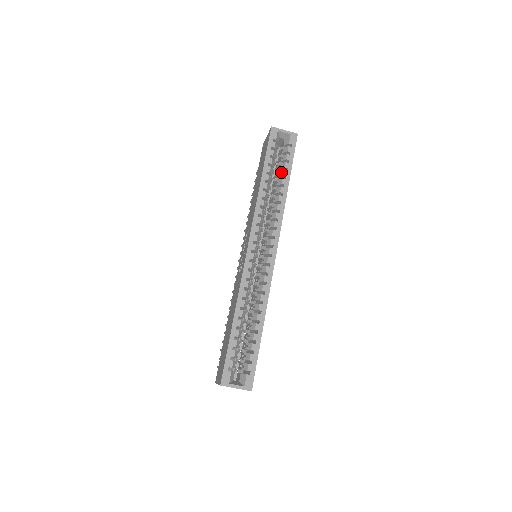
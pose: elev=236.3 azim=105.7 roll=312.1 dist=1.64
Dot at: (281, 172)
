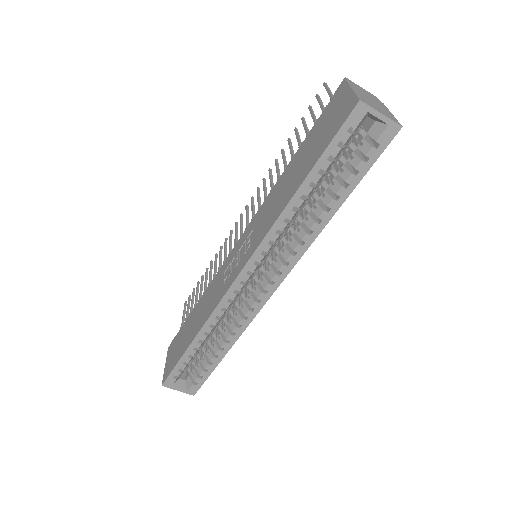
Dot at: (337, 184)
